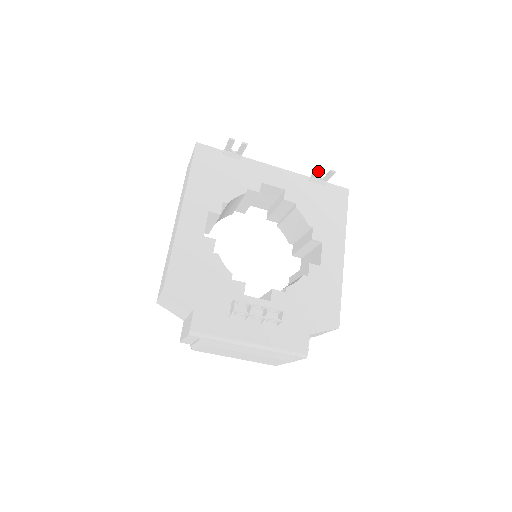
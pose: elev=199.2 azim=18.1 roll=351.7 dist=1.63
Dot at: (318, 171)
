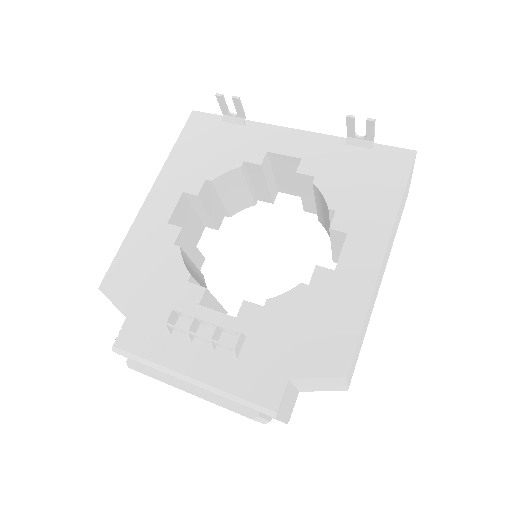
Dot at: (349, 124)
